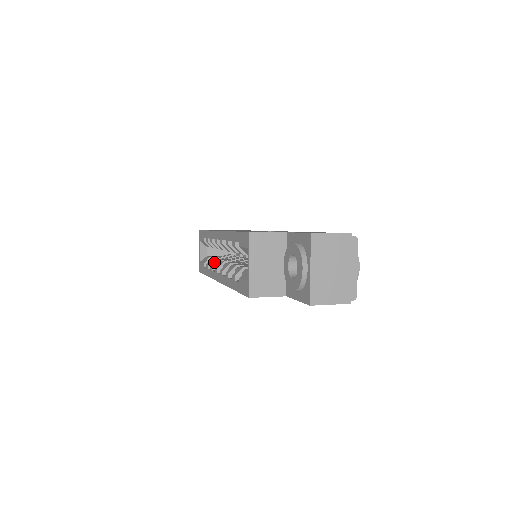
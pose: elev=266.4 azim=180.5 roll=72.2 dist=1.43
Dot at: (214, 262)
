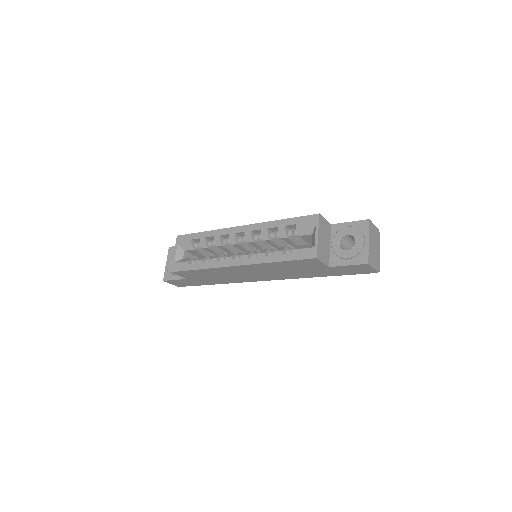
Dot at: (215, 256)
